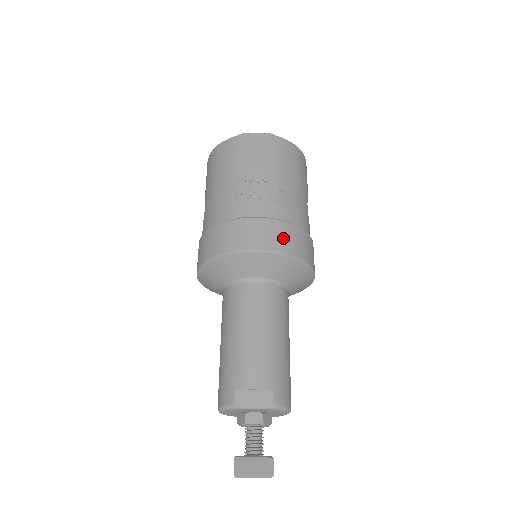
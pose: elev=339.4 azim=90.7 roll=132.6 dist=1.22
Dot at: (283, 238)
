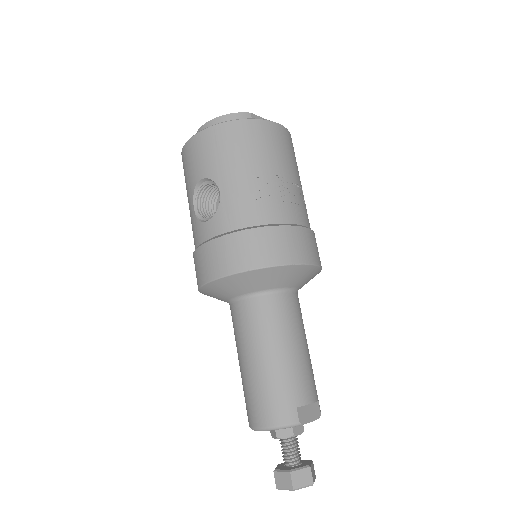
Dot at: occluded
